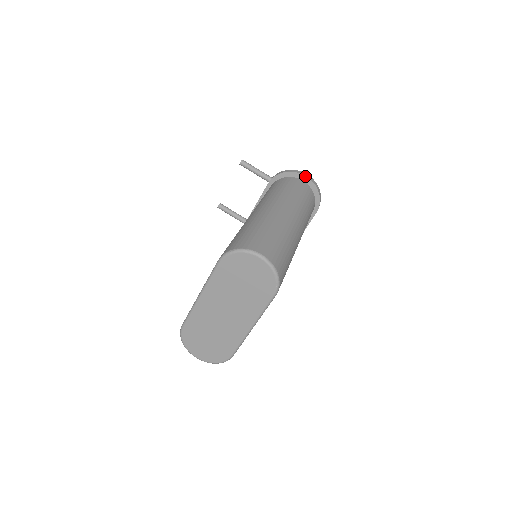
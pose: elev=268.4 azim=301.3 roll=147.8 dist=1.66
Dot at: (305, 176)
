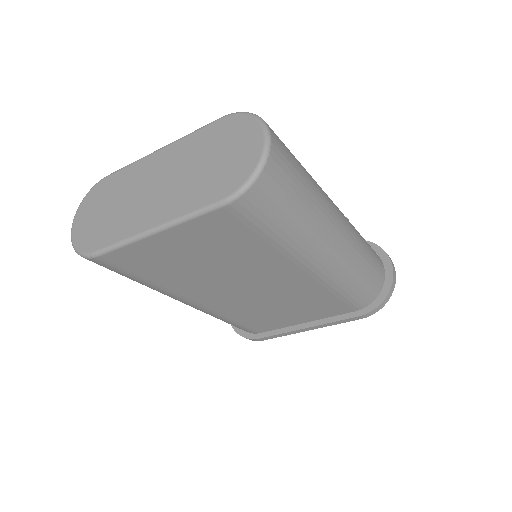
Dot at: (392, 266)
